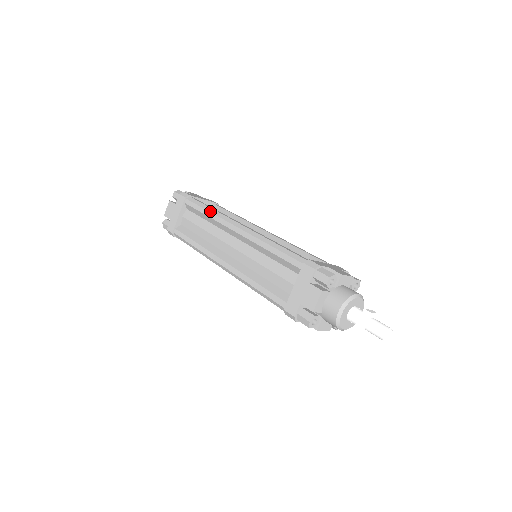
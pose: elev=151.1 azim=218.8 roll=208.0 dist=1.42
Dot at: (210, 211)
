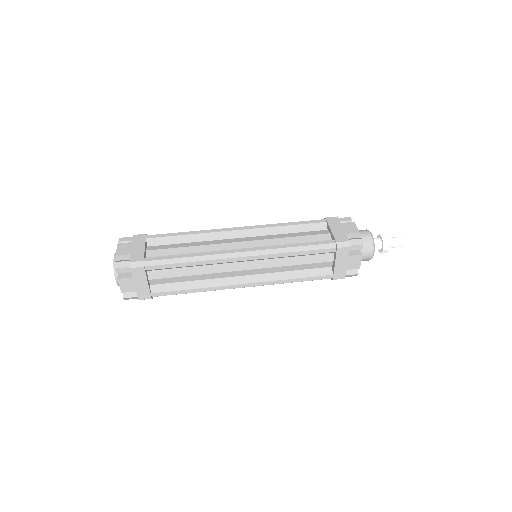
Dot at: (194, 261)
